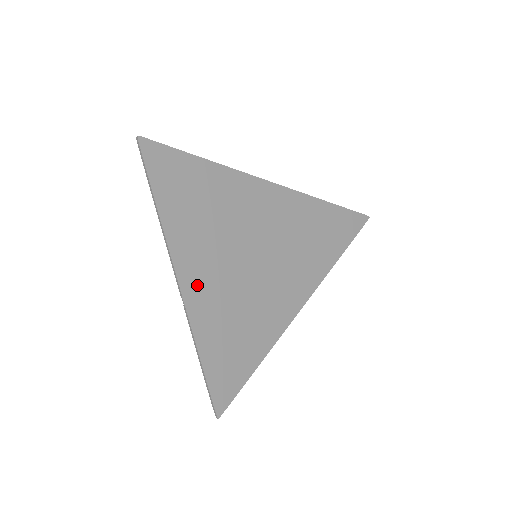
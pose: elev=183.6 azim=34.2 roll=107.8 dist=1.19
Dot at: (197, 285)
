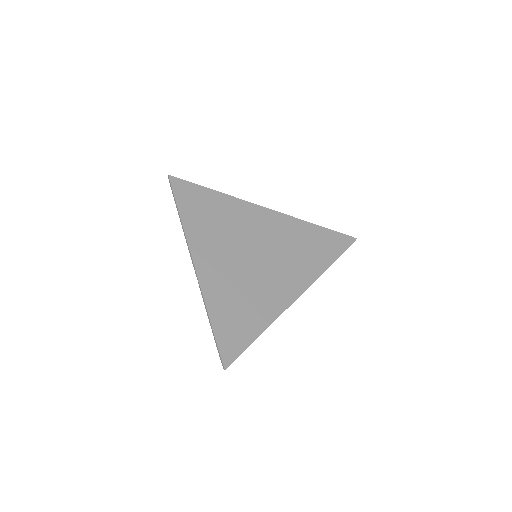
Dot at: (208, 269)
